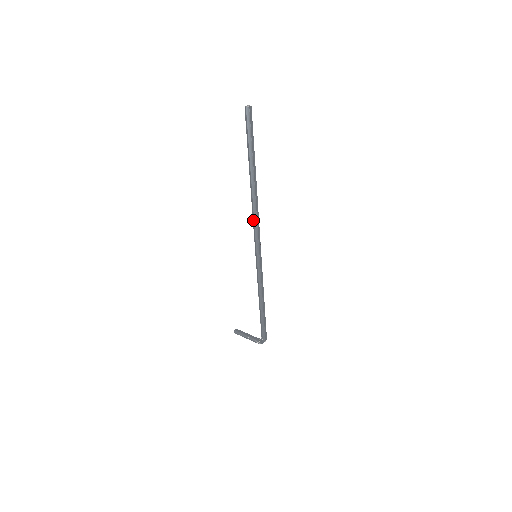
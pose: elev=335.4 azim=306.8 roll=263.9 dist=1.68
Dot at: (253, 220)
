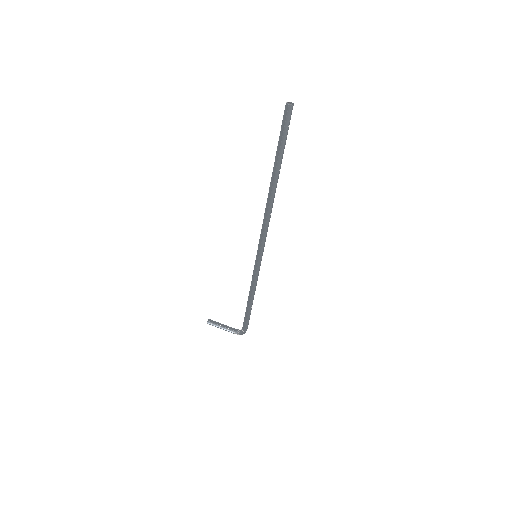
Dot at: (263, 222)
